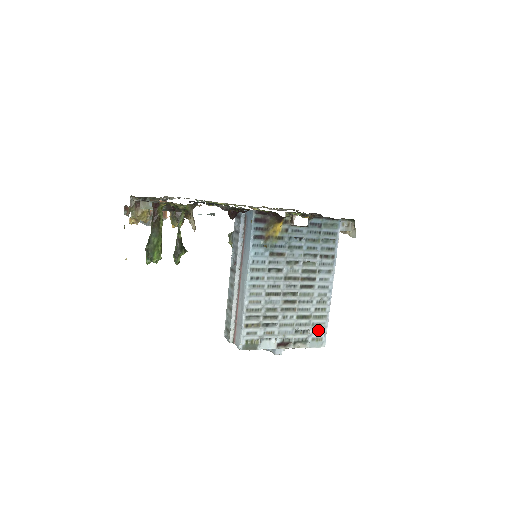
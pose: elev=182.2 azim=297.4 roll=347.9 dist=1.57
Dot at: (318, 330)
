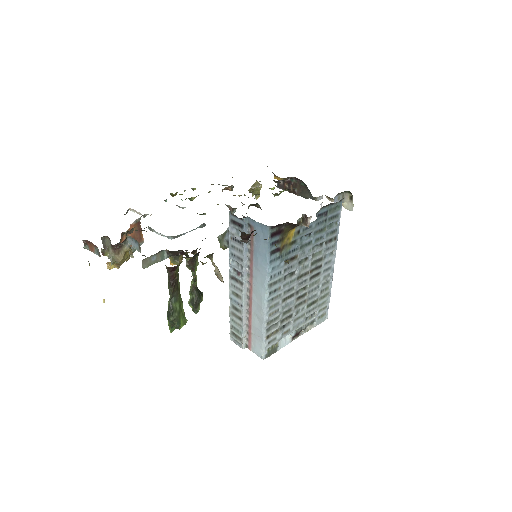
Dot at: (323, 308)
